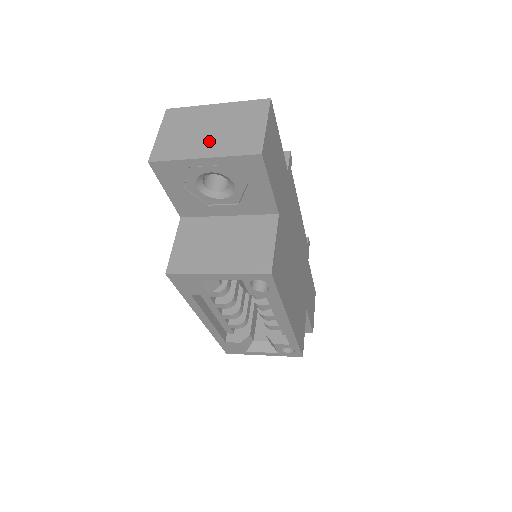
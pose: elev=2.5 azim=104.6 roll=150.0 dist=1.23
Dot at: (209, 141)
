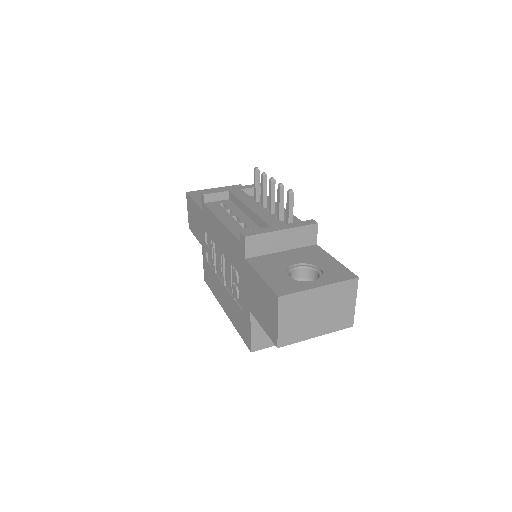
Dot at: (319, 323)
